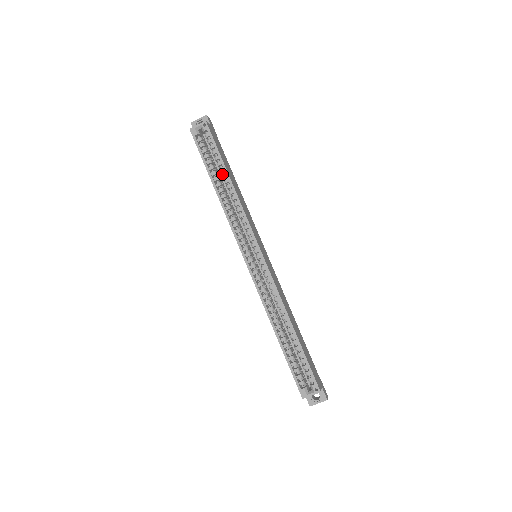
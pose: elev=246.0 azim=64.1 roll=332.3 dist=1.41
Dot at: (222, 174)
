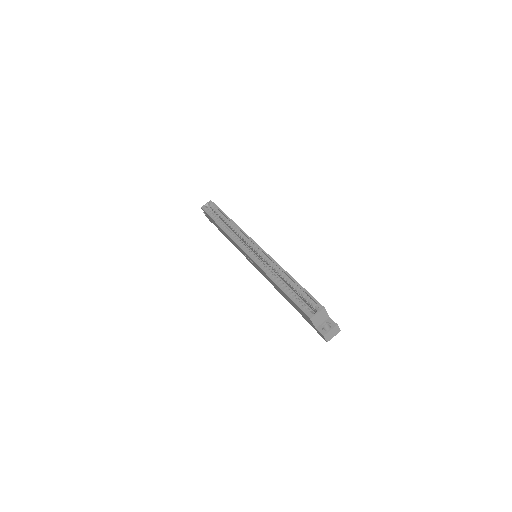
Dot at: (224, 219)
